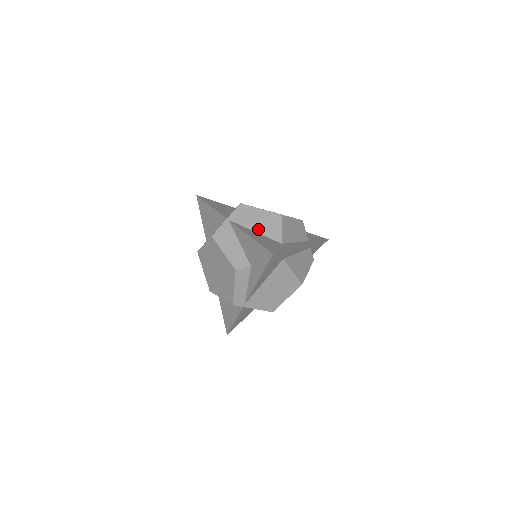
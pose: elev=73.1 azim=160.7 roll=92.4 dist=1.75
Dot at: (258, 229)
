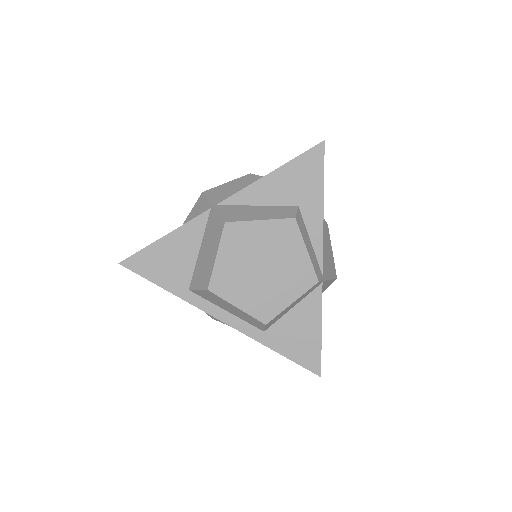
Dot at: occluded
